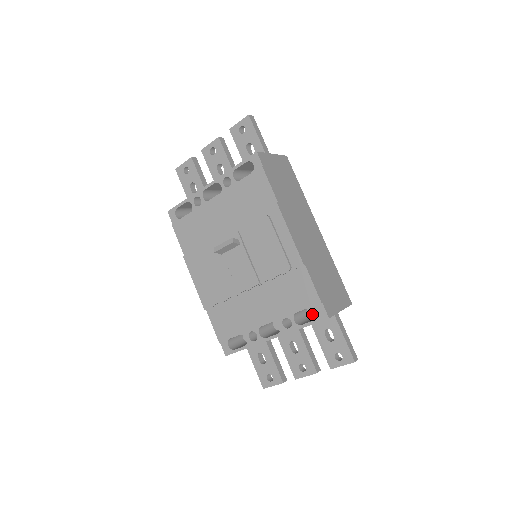
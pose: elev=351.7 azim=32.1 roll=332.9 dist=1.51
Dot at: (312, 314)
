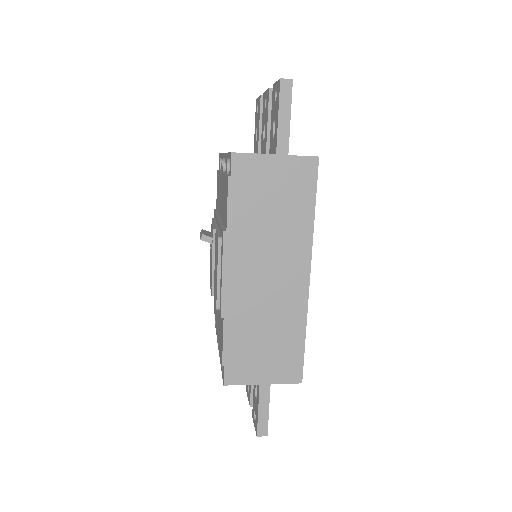
Dot at: occluded
